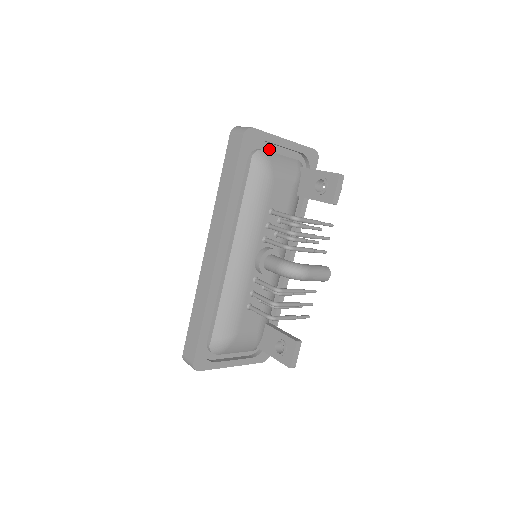
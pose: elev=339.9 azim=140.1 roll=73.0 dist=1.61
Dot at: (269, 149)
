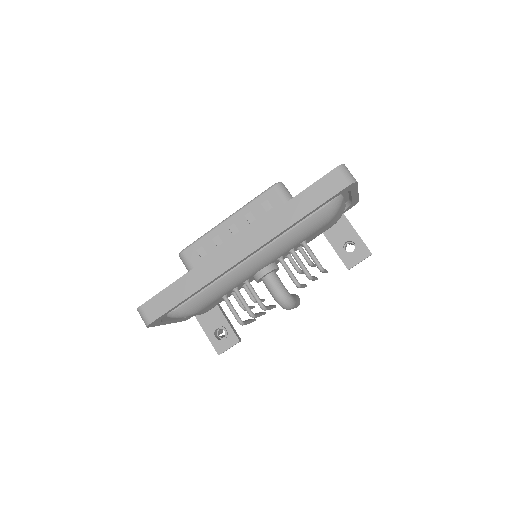
Dot at: (343, 193)
